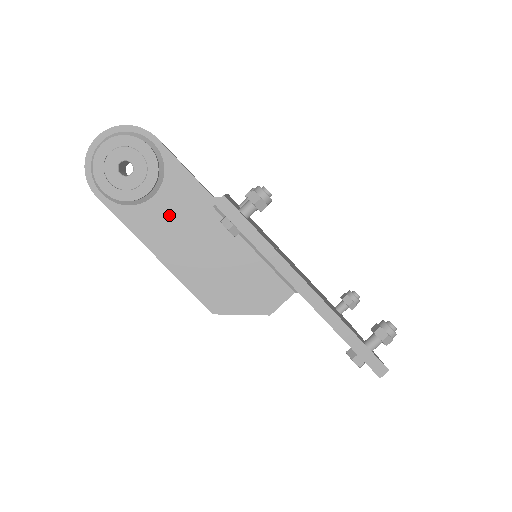
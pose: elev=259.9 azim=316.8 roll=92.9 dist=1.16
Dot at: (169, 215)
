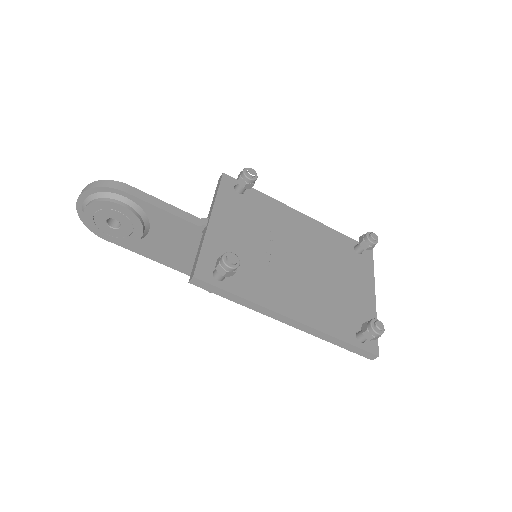
Dot at: (168, 243)
